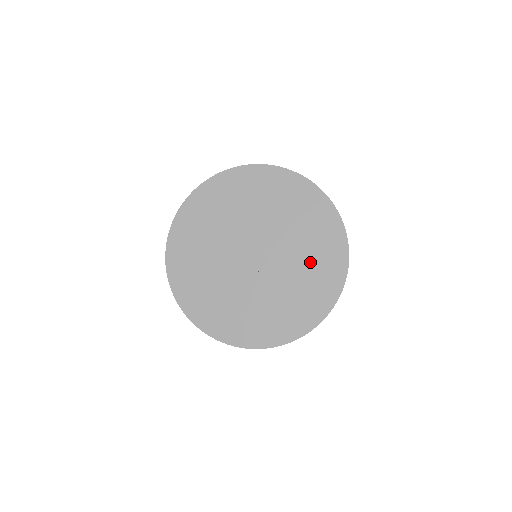
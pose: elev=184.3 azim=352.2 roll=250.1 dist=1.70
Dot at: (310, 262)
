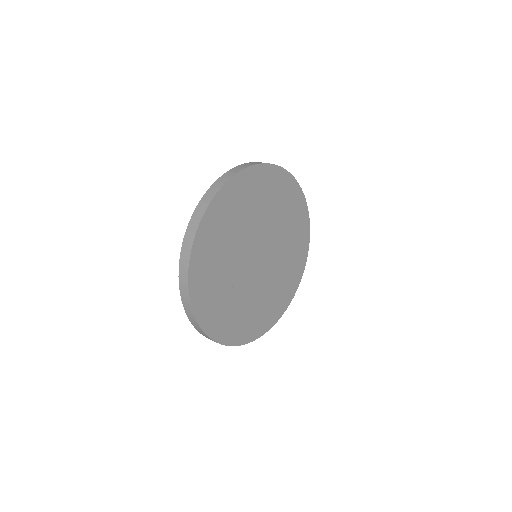
Dot at: (281, 210)
